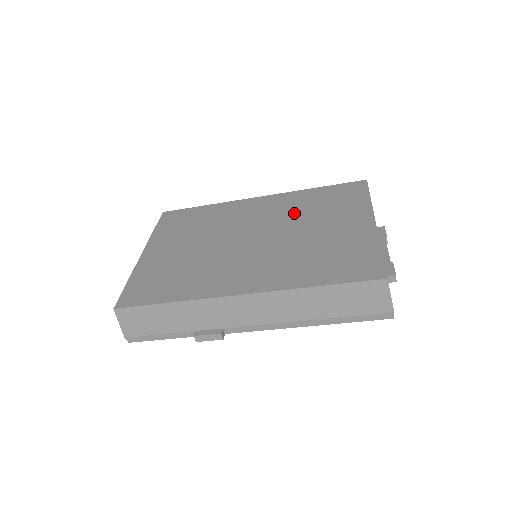
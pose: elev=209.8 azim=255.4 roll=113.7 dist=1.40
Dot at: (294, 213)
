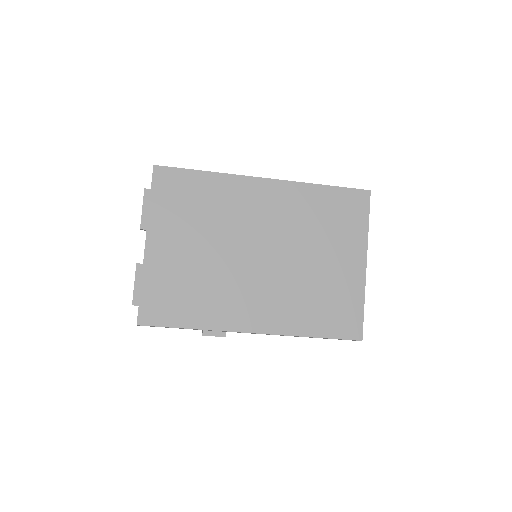
Dot at: (300, 225)
